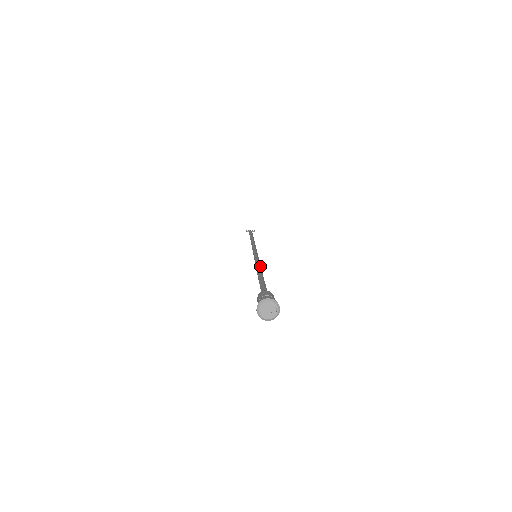
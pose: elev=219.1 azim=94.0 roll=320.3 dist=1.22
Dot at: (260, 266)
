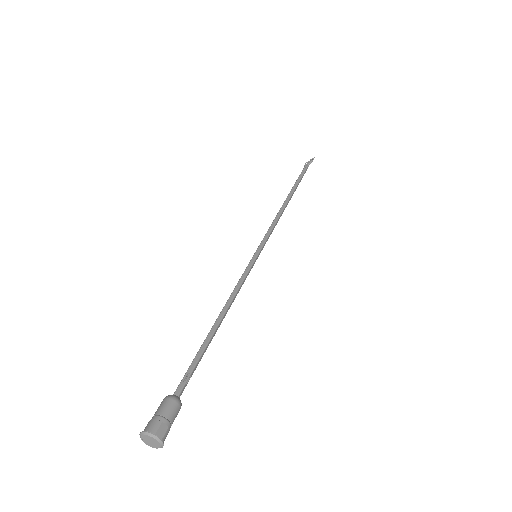
Dot at: (233, 295)
